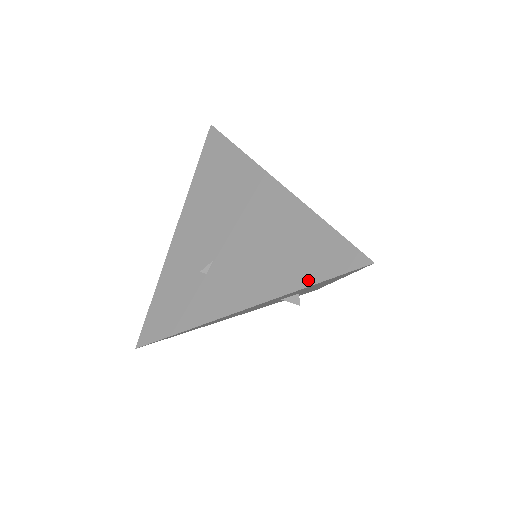
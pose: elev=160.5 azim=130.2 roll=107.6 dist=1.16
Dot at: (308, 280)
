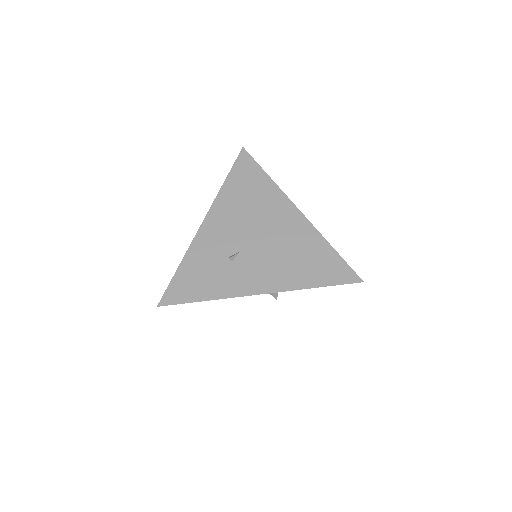
Dot at: (317, 283)
